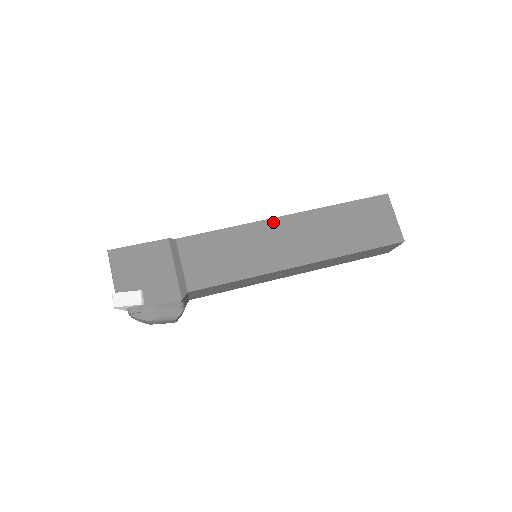
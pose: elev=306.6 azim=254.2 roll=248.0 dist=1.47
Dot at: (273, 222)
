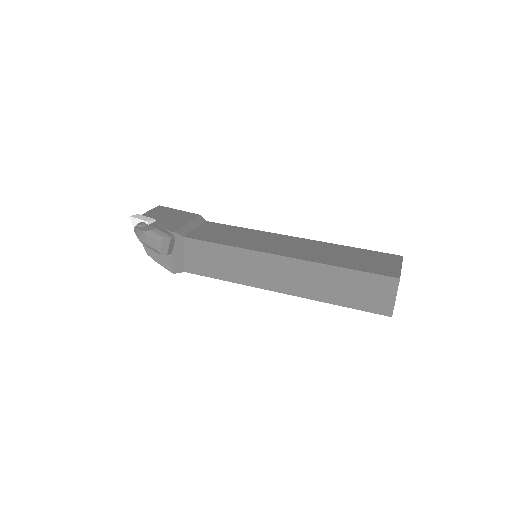
Dot at: (284, 236)
